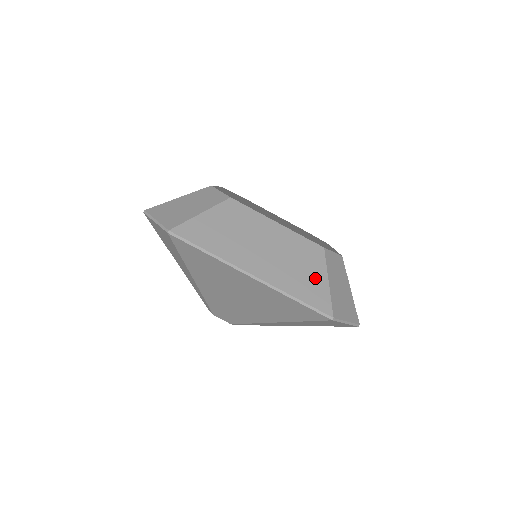
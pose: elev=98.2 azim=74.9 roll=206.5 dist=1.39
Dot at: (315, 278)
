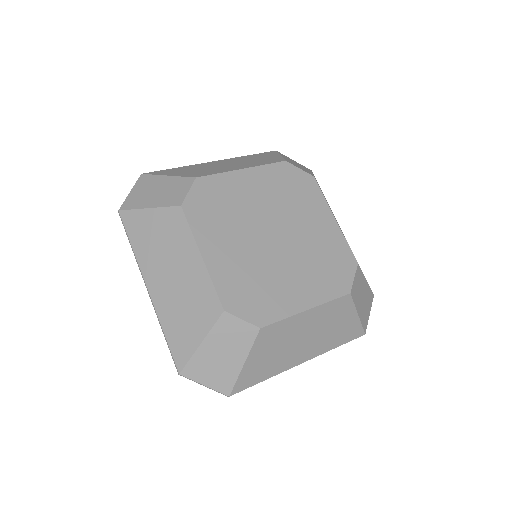
Dot at: (192, 331)
